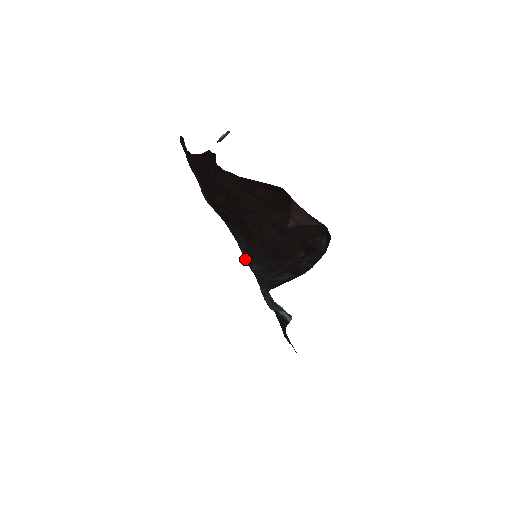
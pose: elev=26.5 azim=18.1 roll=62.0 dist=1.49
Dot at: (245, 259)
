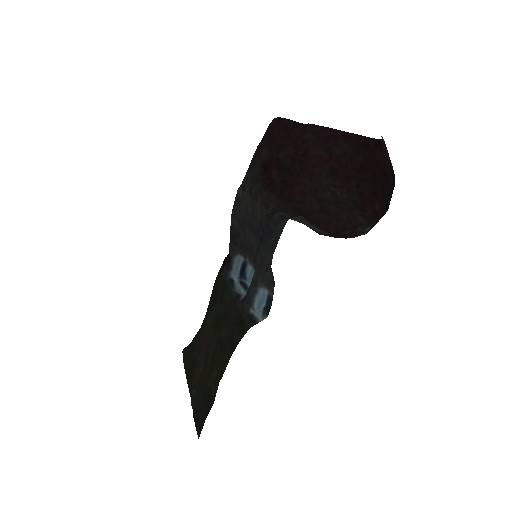
Dot at: (268, 215)
